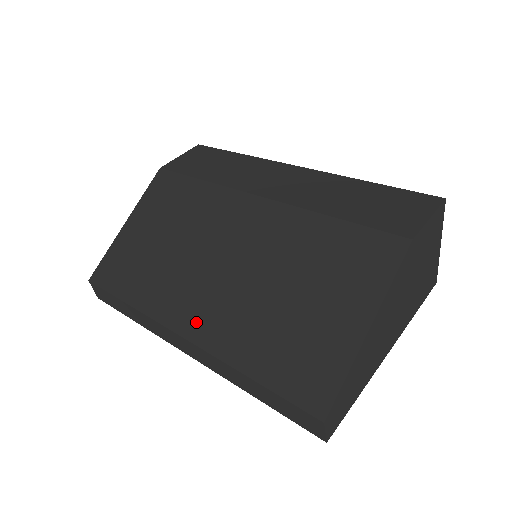
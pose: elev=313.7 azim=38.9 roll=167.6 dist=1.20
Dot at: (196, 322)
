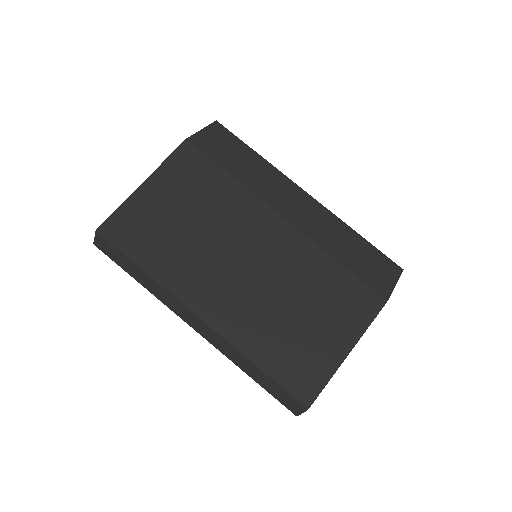
Dot at: (216, 310)
